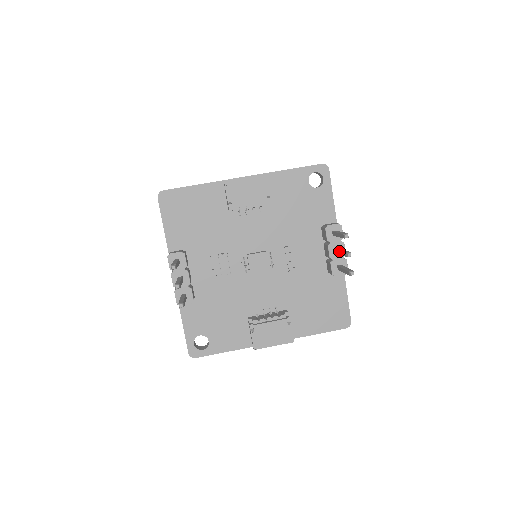
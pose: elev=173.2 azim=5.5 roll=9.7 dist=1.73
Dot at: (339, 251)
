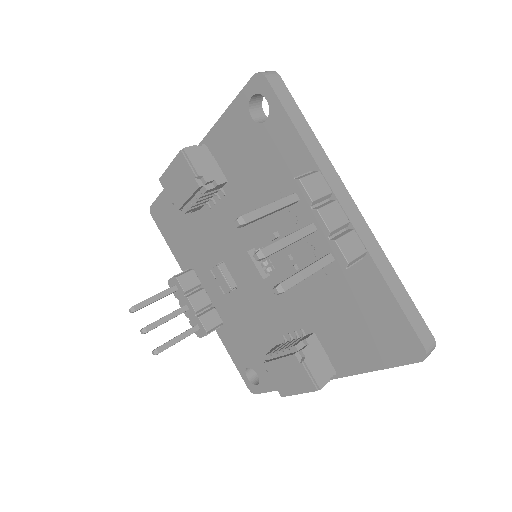
Dot at: occluded
